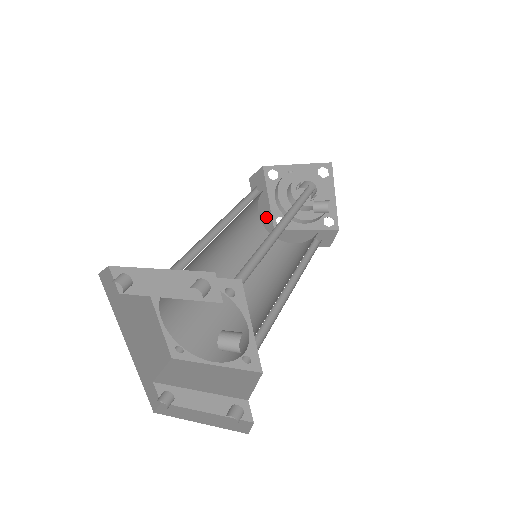
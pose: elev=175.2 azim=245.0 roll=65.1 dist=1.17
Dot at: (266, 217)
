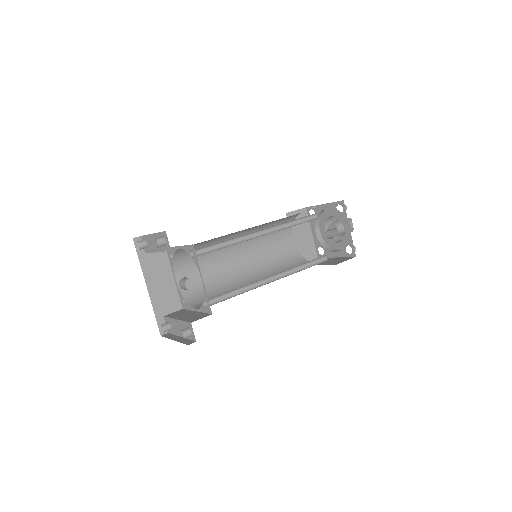
Dot at: (307, 246)
